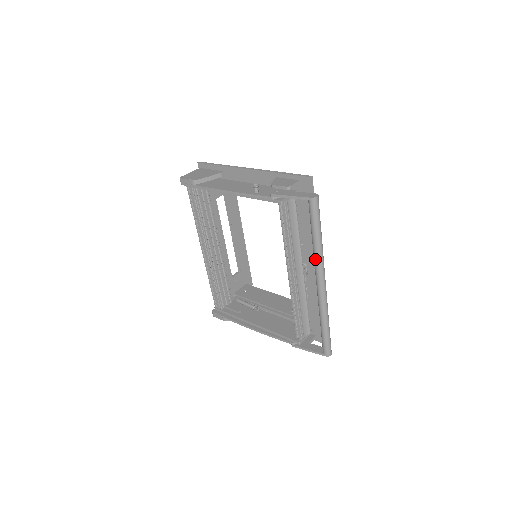
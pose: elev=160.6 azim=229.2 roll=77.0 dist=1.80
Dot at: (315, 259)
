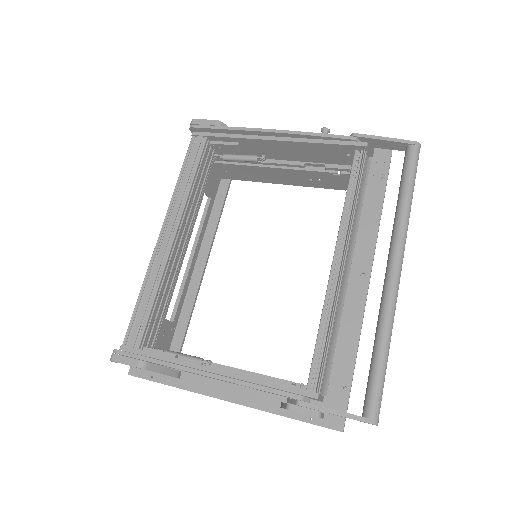
Dot at: (399, 225)
